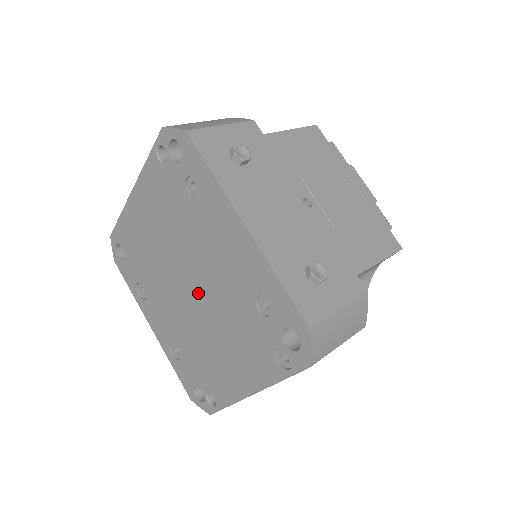
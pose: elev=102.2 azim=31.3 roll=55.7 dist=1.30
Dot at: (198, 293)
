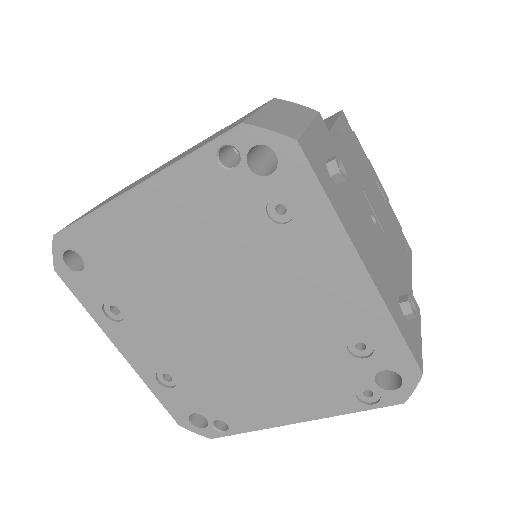
Dot at: (241, 326)
